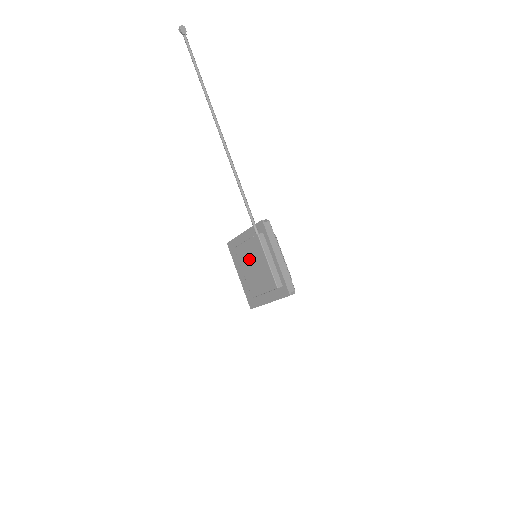
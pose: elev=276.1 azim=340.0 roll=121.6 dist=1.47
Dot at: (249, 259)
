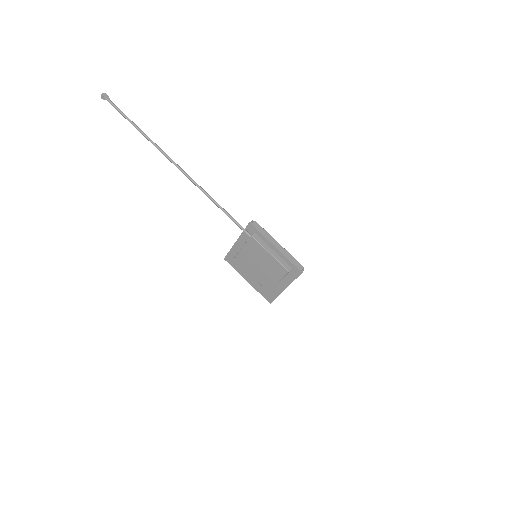
Dot at: (252, 261)
